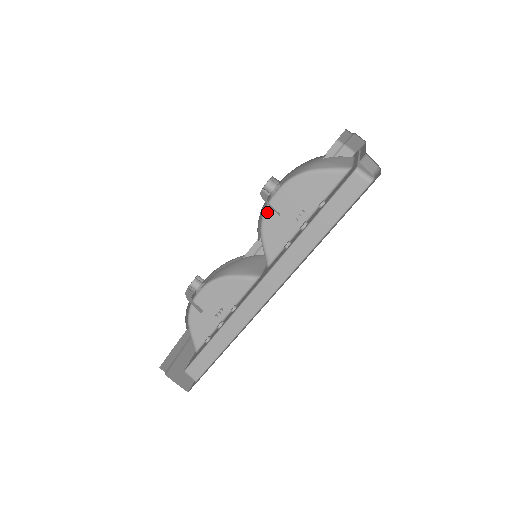
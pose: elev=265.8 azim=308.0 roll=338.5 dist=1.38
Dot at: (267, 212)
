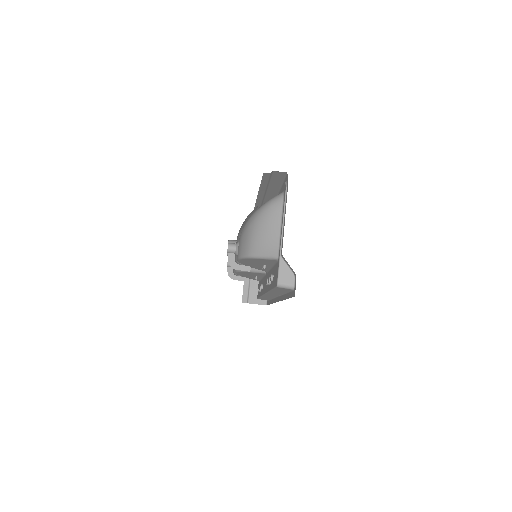
Dot at: (241, 263)
